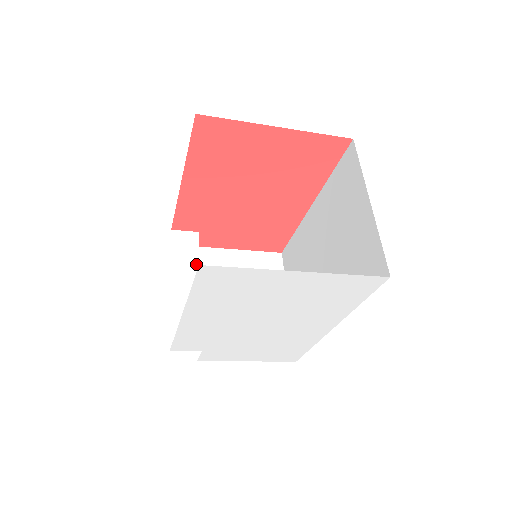
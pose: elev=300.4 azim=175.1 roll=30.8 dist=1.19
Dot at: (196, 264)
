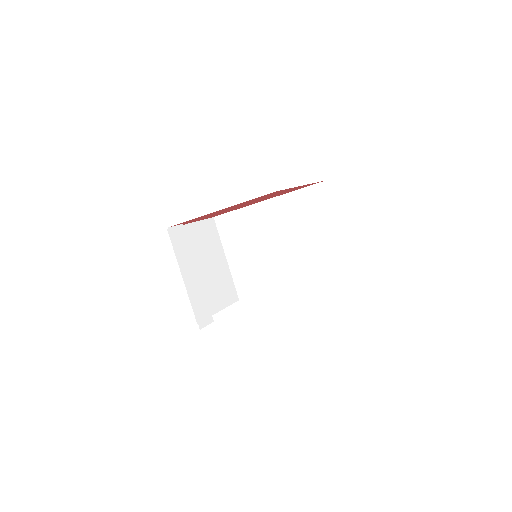
Dot at: (191, 254)
